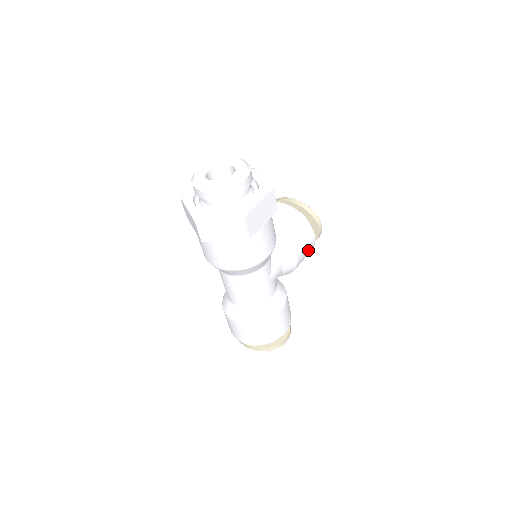
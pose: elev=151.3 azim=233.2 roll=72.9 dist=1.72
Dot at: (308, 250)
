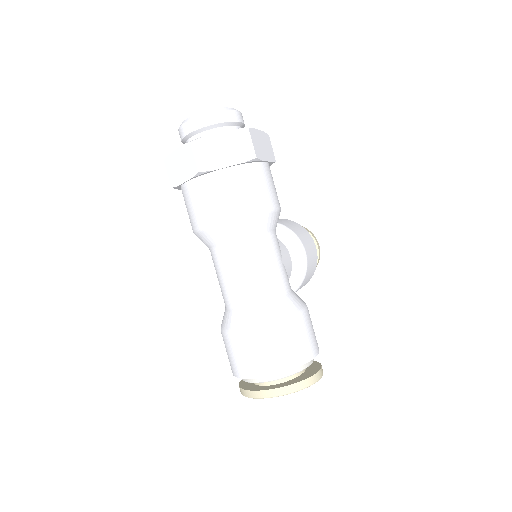
Dot at: (313, 258)
